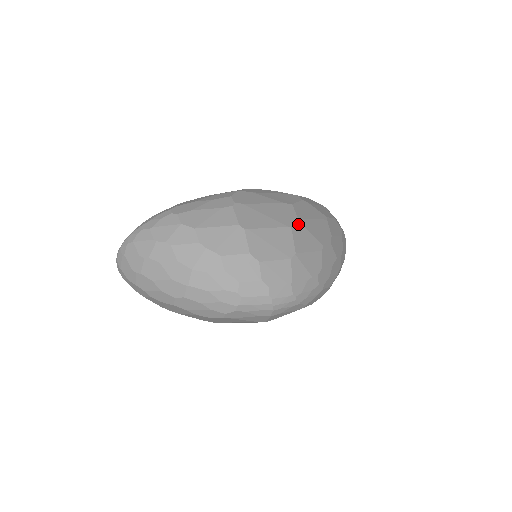
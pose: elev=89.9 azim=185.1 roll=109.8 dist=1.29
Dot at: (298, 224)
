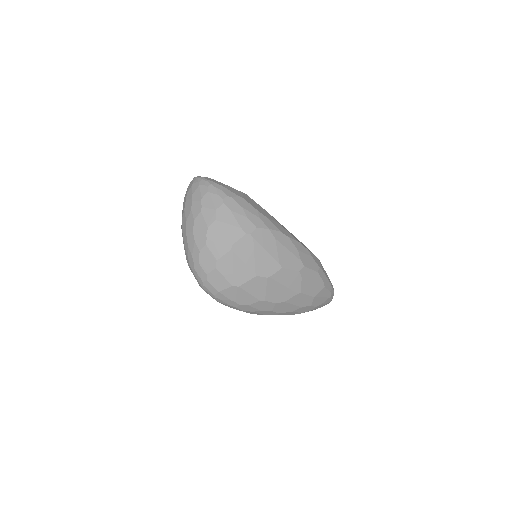
Dot at: (265, 279)
